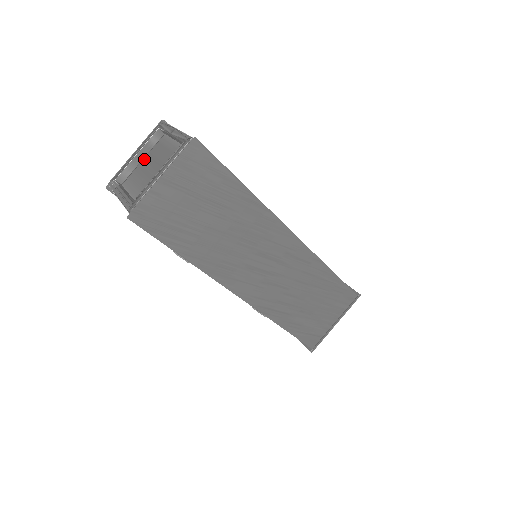
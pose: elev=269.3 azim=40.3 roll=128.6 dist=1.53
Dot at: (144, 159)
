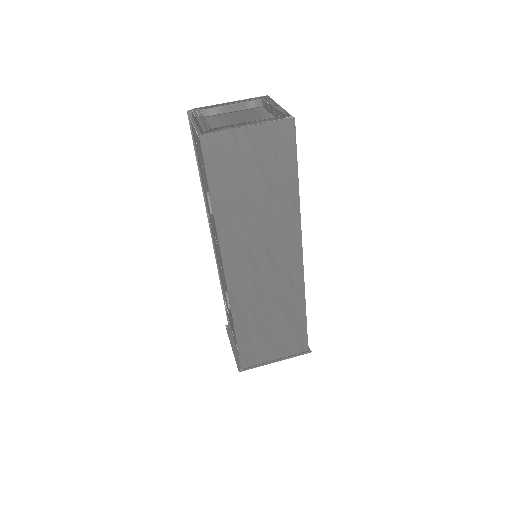
Dot at: (234, 112)
